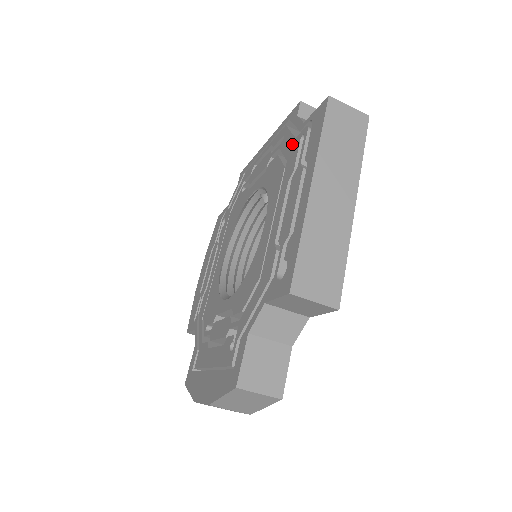
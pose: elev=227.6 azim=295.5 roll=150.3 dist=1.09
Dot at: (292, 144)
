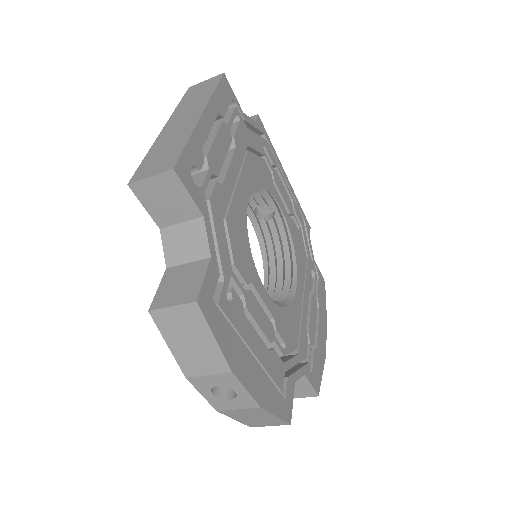
Dot at: occluded
